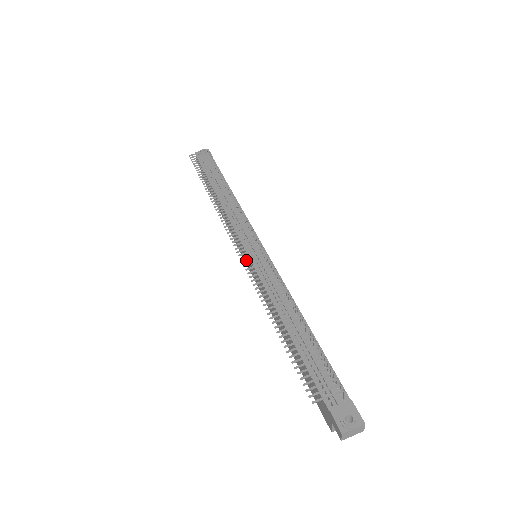
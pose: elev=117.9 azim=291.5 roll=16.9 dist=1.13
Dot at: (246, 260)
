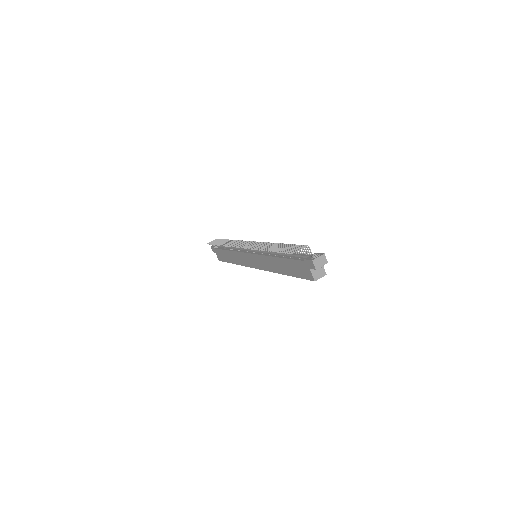
Dot at: (247, 247)
